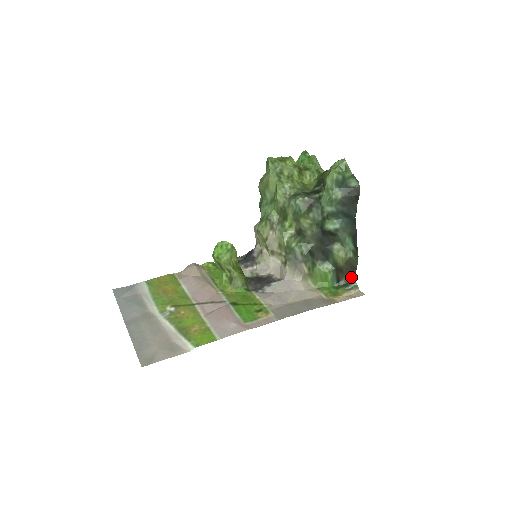
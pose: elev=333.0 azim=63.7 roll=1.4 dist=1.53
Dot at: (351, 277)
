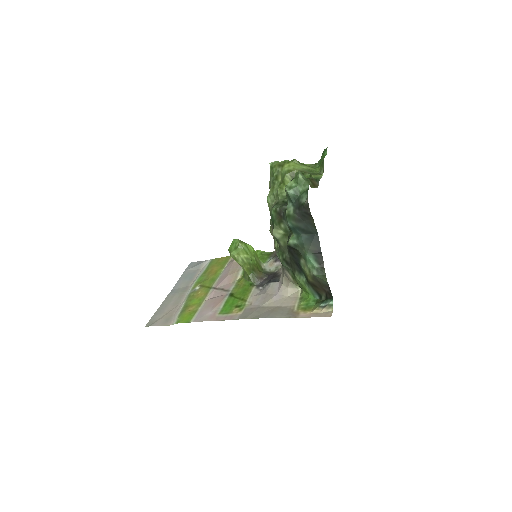
Dot at: (328, 294)
